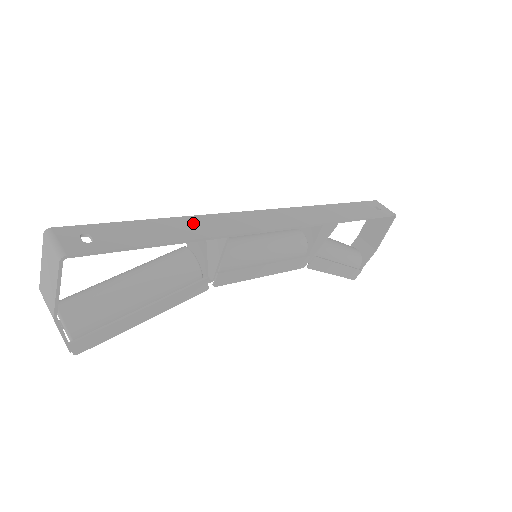
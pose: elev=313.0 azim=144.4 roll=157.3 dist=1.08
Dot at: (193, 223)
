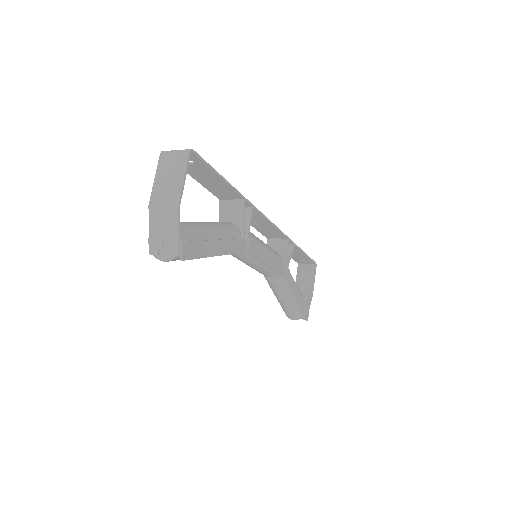
Dot at: (228, 197)
